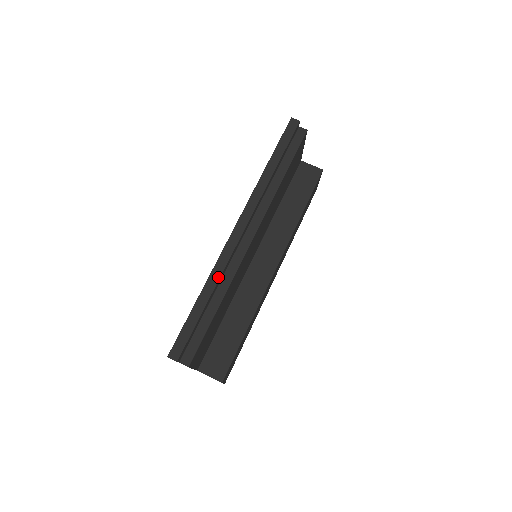
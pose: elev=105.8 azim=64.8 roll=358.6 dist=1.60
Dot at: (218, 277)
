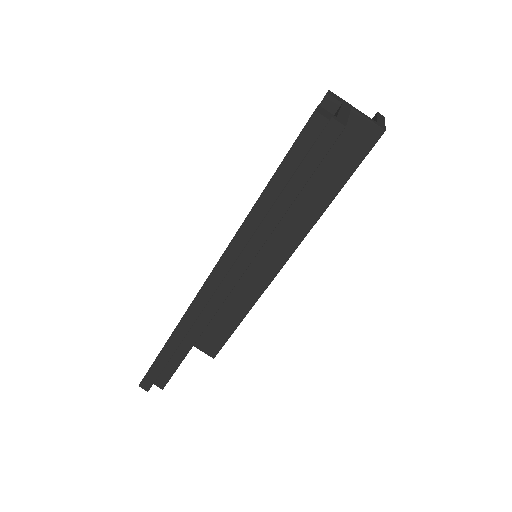
Dot at: (186, 330)
